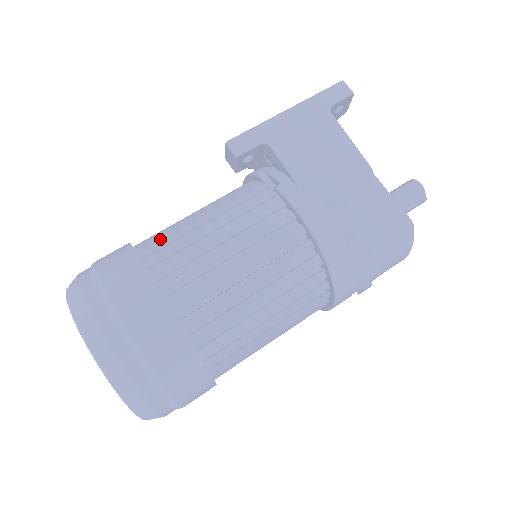
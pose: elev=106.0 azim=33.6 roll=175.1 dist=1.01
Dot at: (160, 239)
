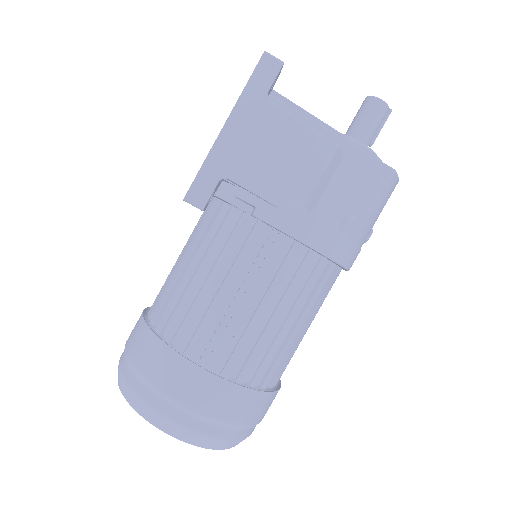
Dot at: (173, 311)
